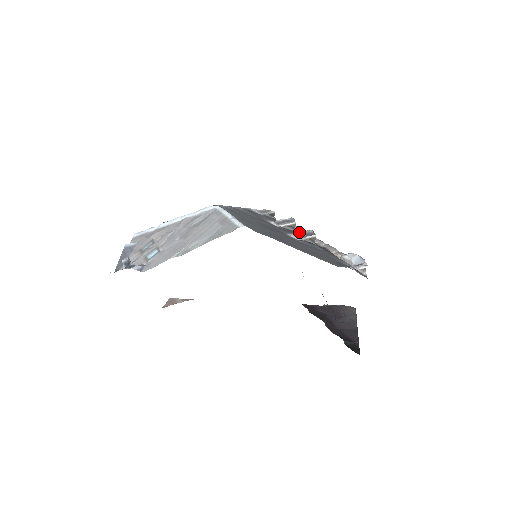
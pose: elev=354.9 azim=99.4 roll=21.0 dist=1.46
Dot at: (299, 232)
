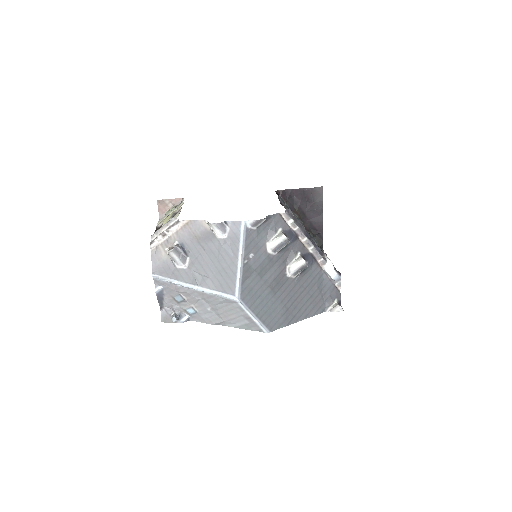
Dot at: (295, 263)
